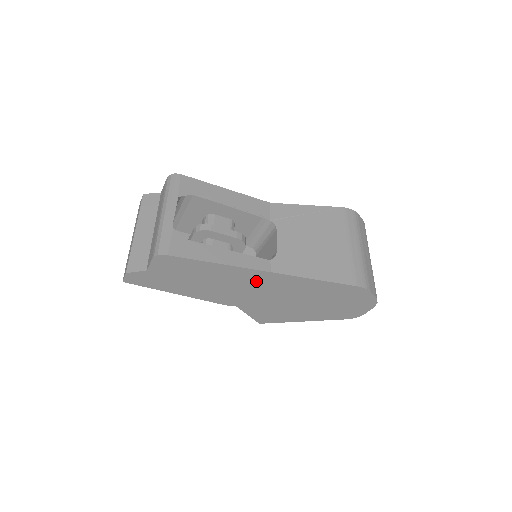
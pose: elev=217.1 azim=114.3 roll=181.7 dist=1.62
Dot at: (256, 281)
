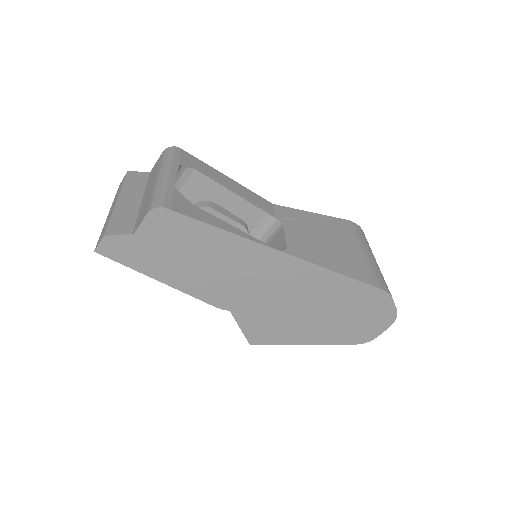
Dot at: (267, 268)
